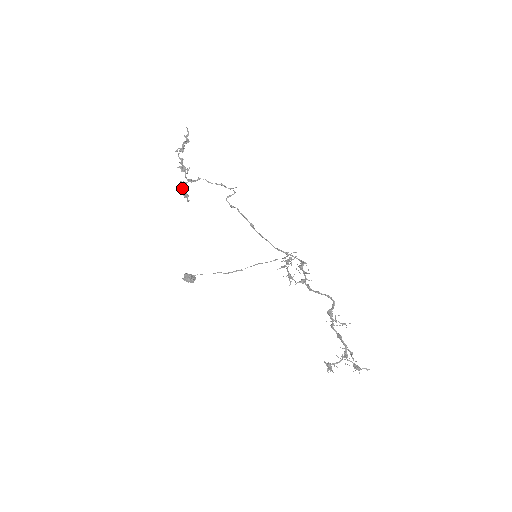
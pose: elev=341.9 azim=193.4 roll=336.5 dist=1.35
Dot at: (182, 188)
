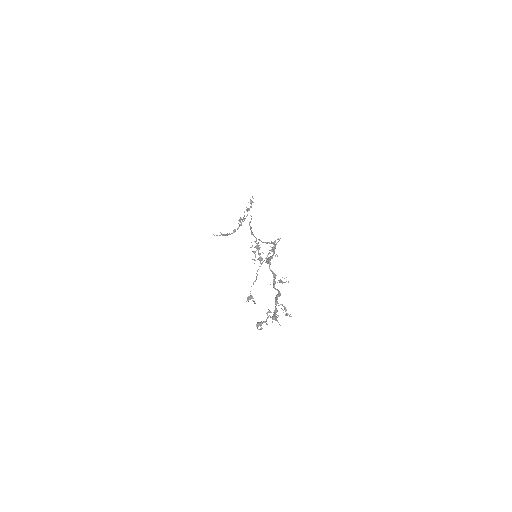
Dot at: (234, 232)
